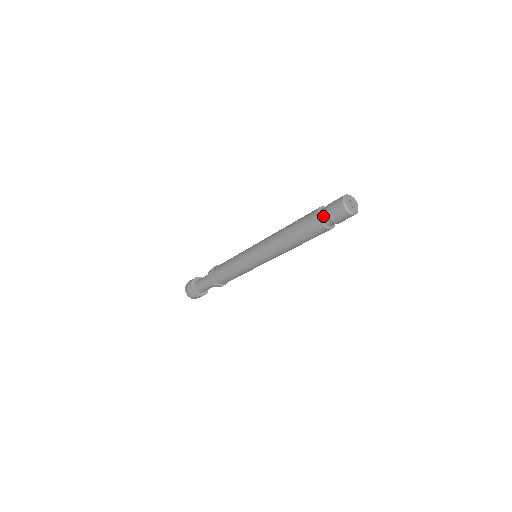
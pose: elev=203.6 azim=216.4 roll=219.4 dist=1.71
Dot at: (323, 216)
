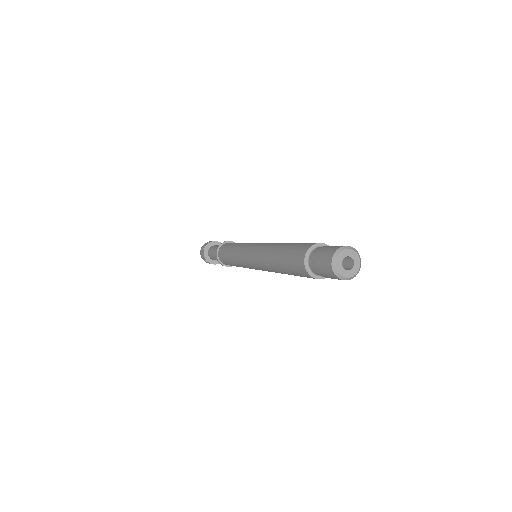
Dot at: (311, 263)
